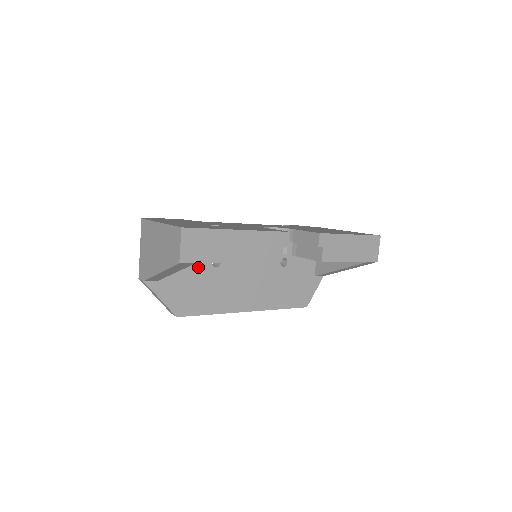
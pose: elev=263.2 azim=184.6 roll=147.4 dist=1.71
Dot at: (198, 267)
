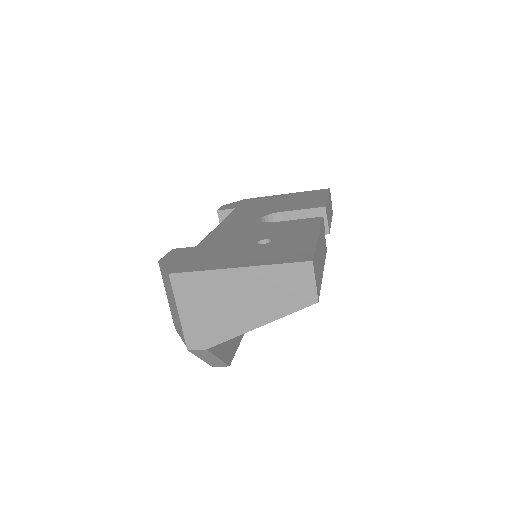
Dot at: occluded
